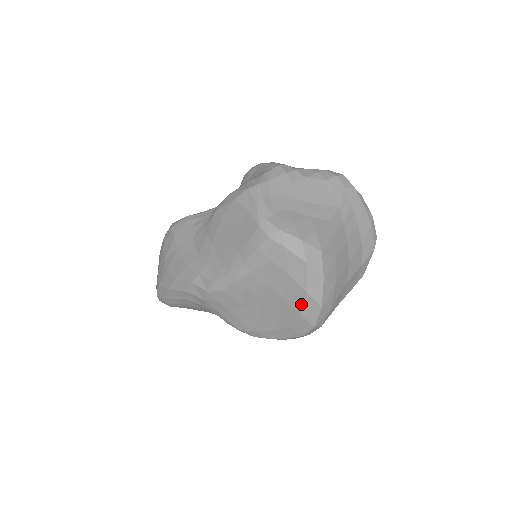
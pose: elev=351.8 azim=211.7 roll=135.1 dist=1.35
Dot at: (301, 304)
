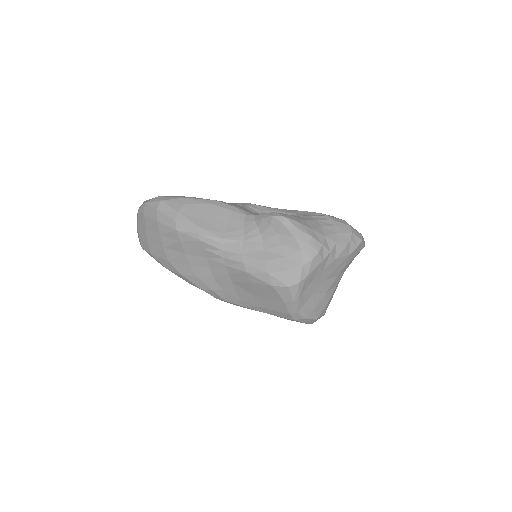
Dot at: occluded
